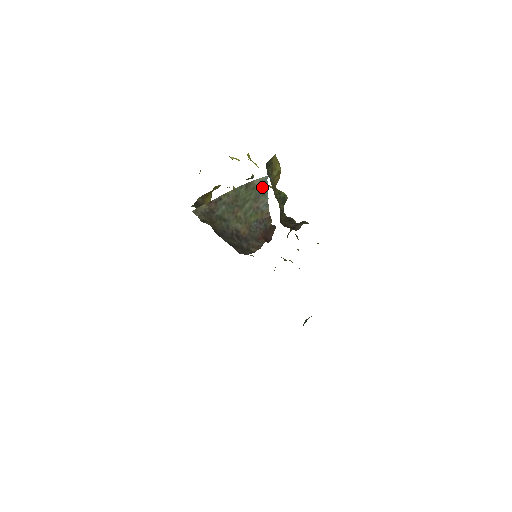
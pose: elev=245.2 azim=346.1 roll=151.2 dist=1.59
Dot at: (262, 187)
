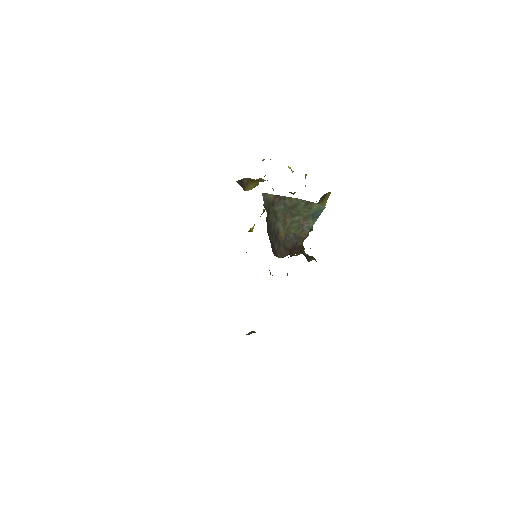
Dot at: (316, 212)
